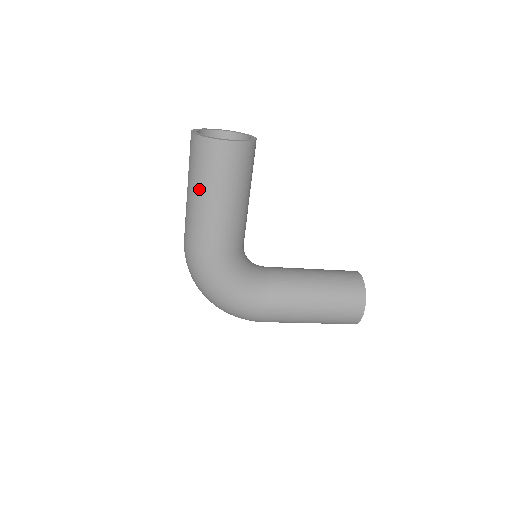
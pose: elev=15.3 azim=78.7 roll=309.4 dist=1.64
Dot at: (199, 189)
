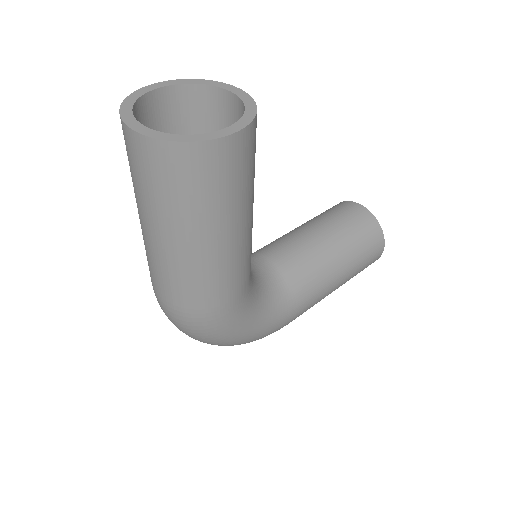
Dot at: (188, 231)
